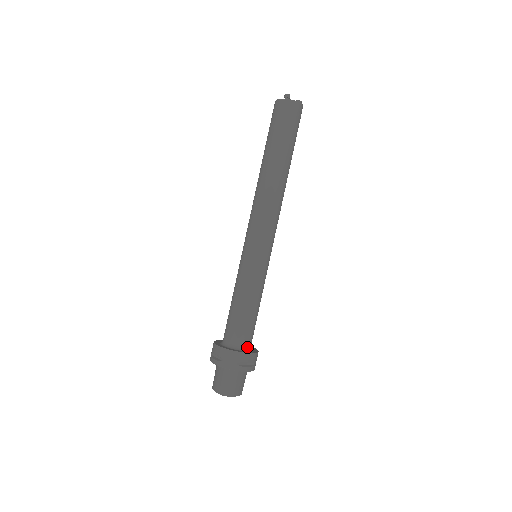
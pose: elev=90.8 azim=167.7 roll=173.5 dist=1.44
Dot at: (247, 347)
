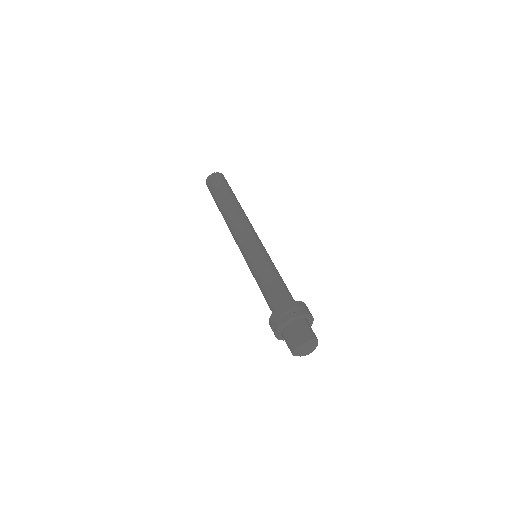
Dot at: occluded
